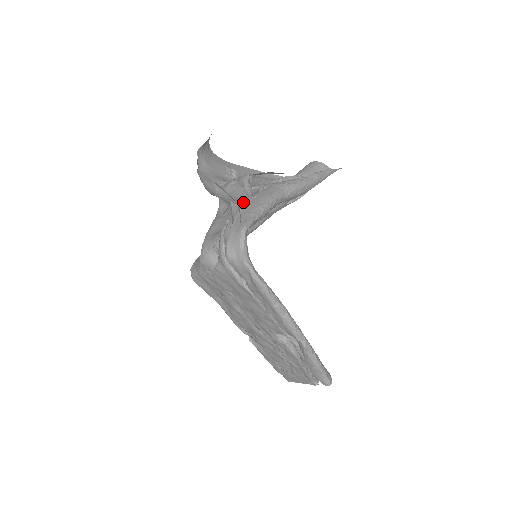
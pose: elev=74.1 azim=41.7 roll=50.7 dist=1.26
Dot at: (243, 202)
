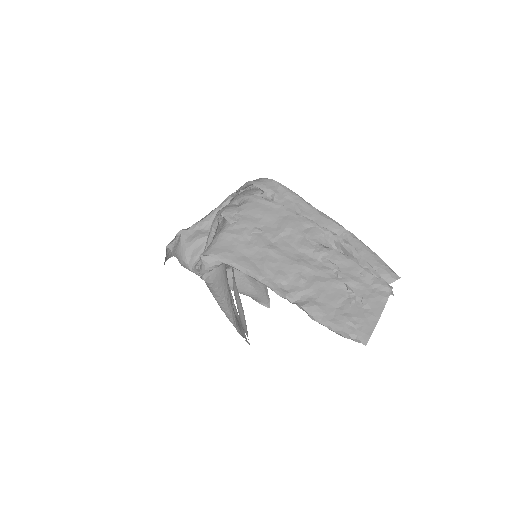
Dot at: occluded
